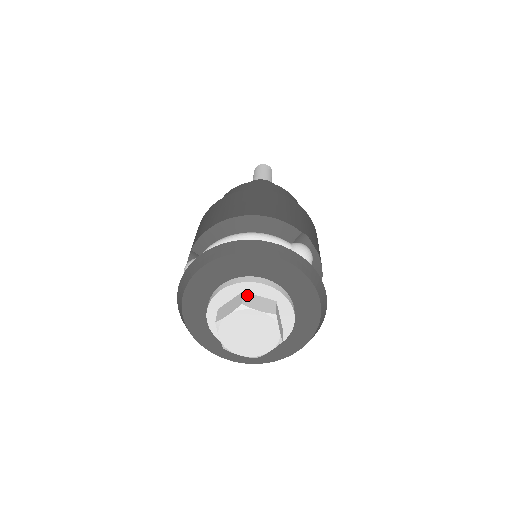
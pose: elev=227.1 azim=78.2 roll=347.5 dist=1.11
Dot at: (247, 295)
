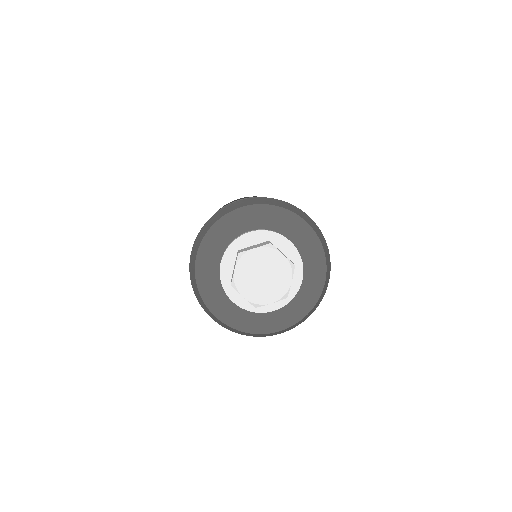
Dot at: occluded
